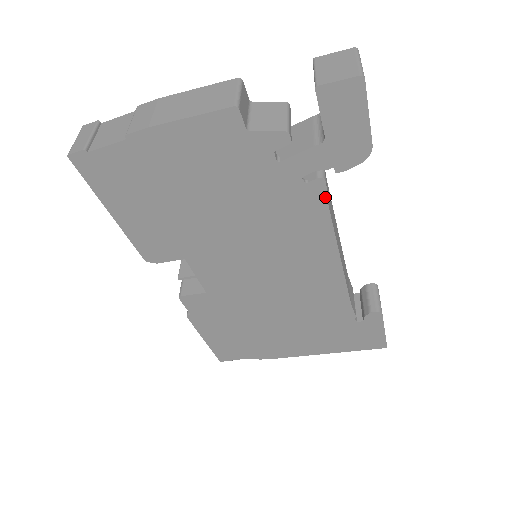
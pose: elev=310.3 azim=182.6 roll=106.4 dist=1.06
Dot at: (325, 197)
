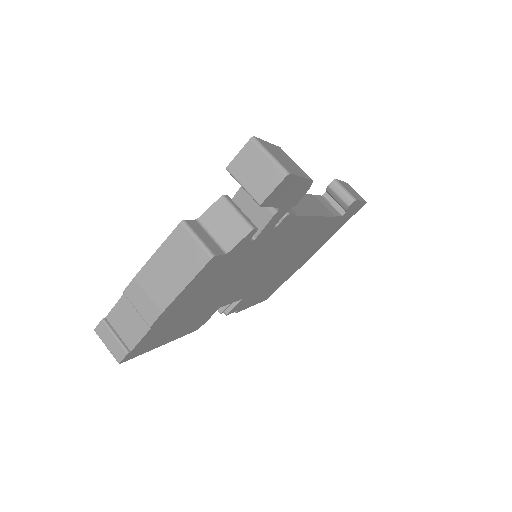
Dot at: (293, 216)
